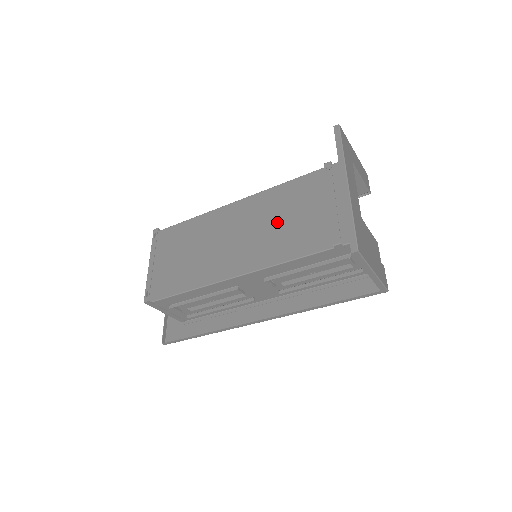
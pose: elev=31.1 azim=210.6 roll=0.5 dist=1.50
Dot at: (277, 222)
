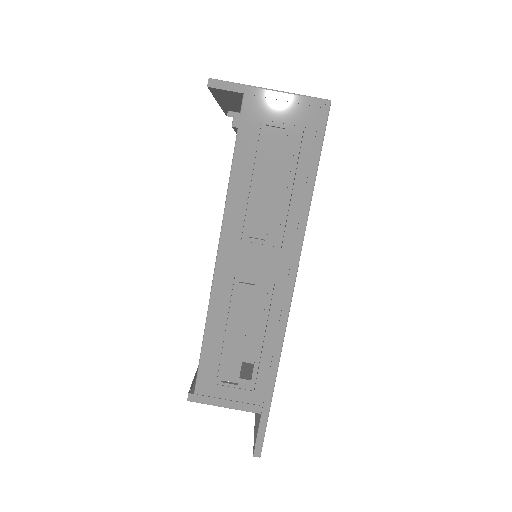
Dot at: occluded
